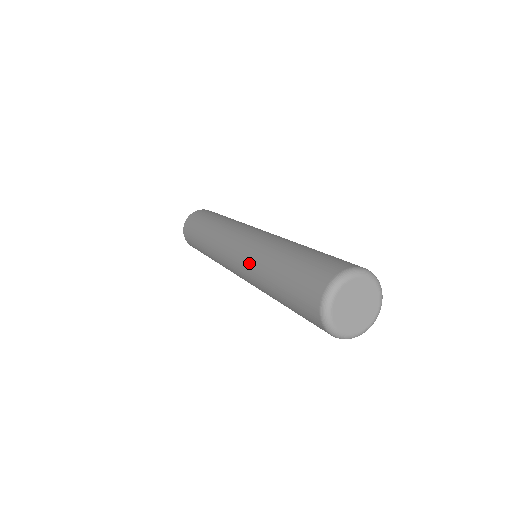
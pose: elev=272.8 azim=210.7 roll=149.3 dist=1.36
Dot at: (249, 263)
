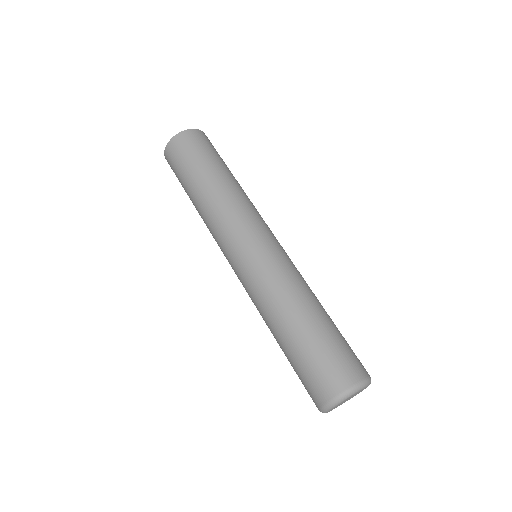
Dot at: (255, 295)
